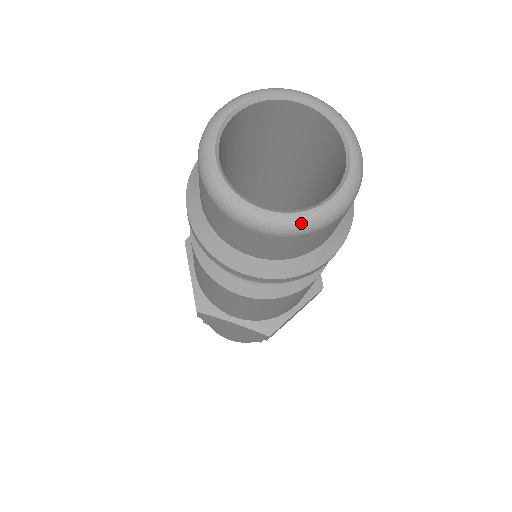
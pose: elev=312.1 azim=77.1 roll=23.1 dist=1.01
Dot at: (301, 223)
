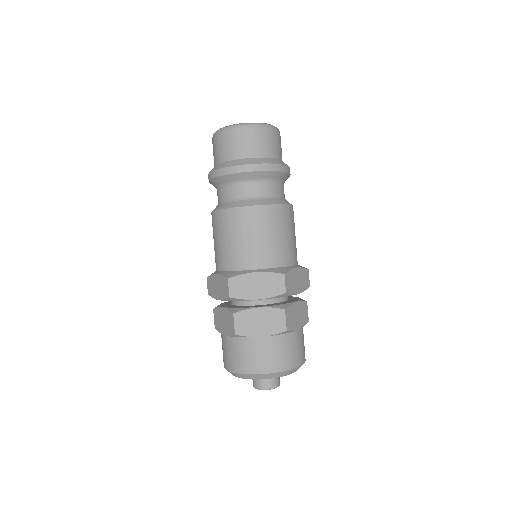
Dot at: (261, 123)
